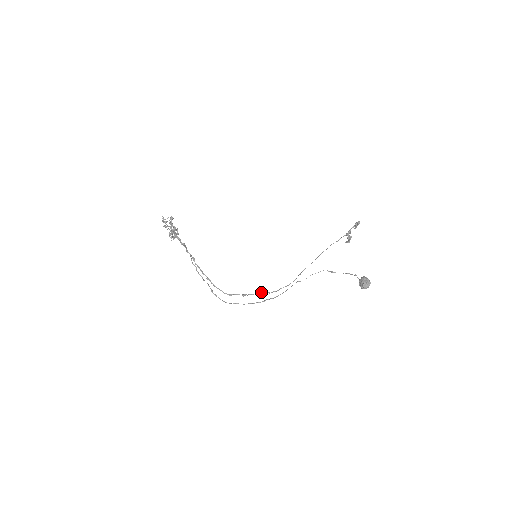
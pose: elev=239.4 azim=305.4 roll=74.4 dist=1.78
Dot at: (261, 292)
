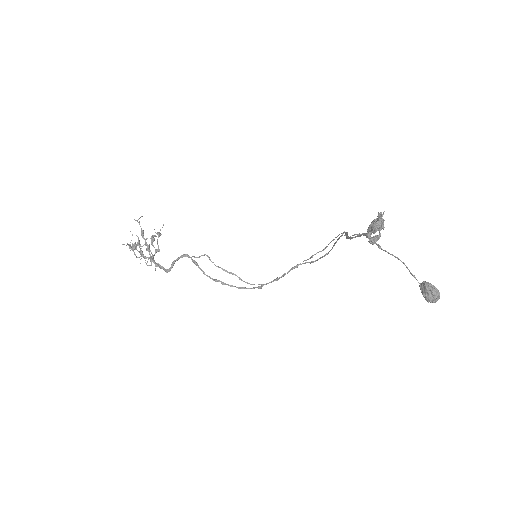
Dot at: (297, 265)
